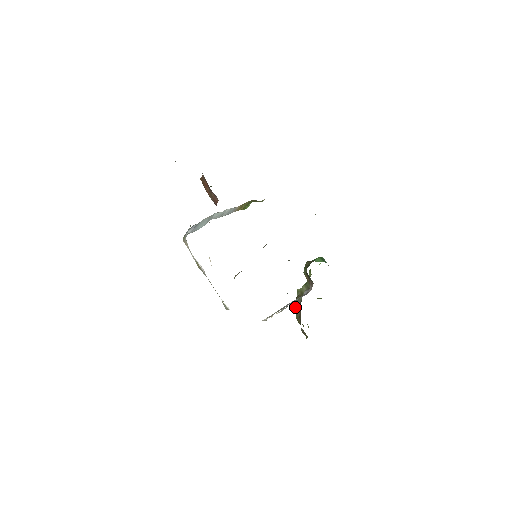
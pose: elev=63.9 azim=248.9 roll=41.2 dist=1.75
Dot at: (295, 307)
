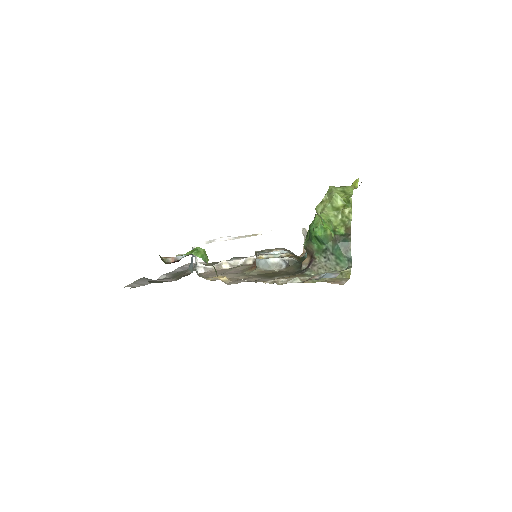
Dot at: occluded
